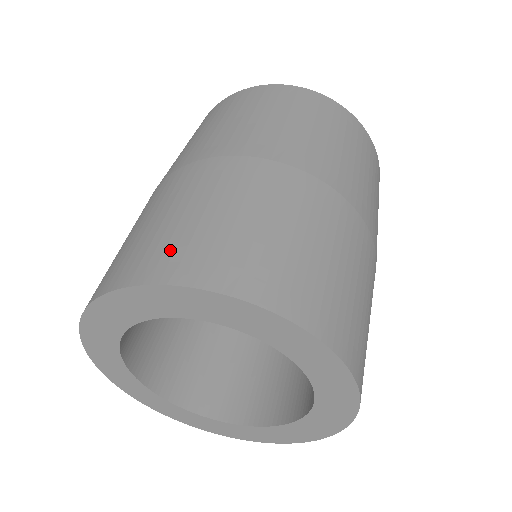
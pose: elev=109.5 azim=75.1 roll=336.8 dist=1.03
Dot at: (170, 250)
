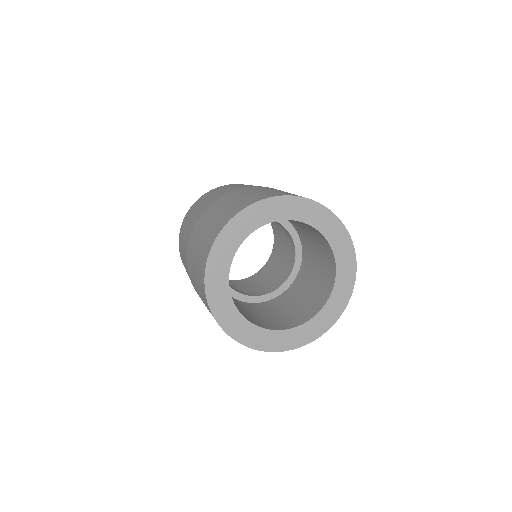
Dot at: (241, 203)
